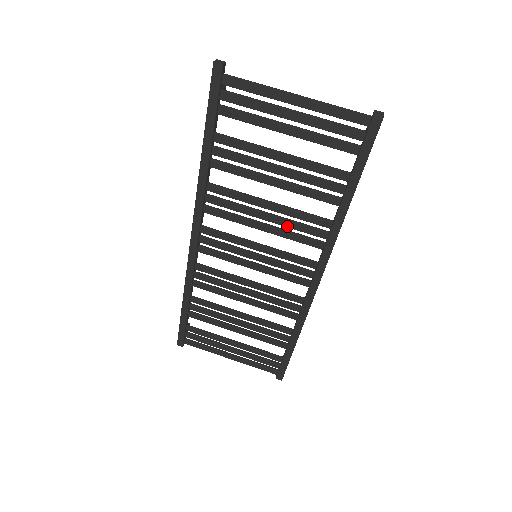
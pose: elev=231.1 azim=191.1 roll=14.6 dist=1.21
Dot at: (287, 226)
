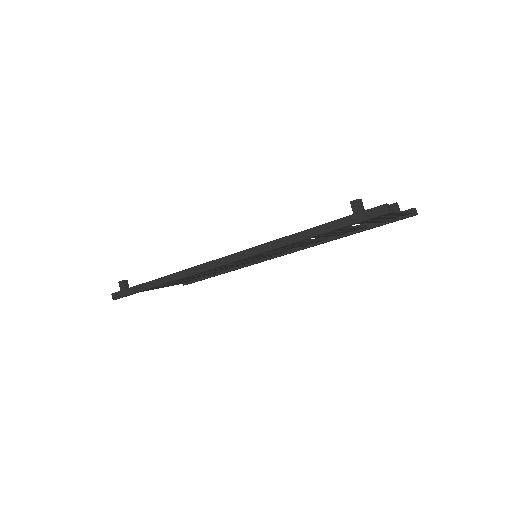
Dot at: (300, 245)
